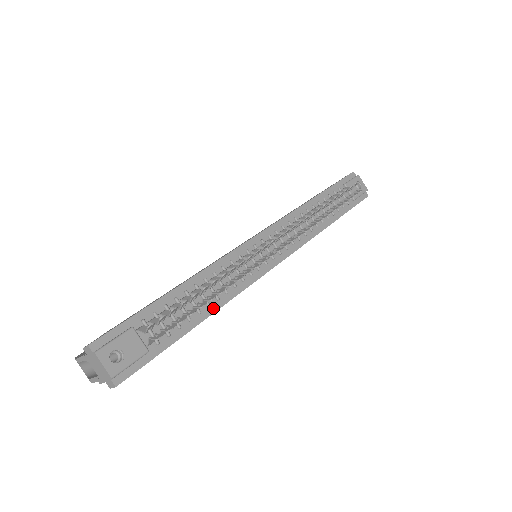
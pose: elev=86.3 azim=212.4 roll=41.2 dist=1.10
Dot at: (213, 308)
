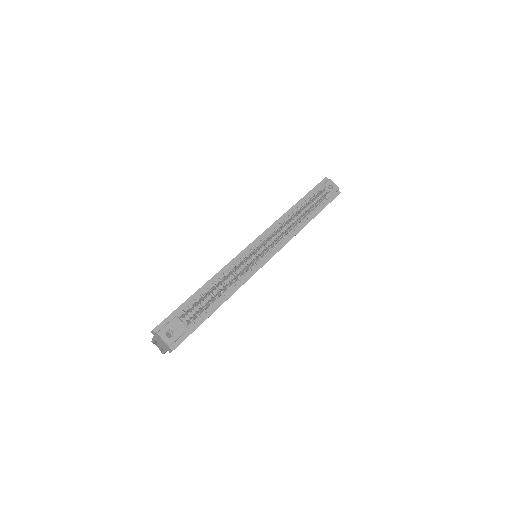
Dot at: (227, 296)
